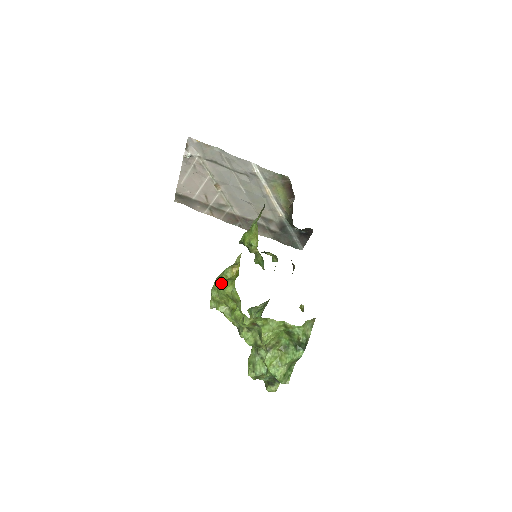
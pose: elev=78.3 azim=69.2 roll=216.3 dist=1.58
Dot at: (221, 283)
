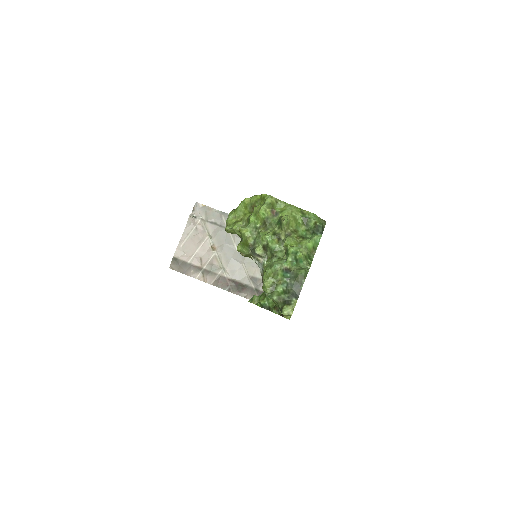
Dot at: occluded
